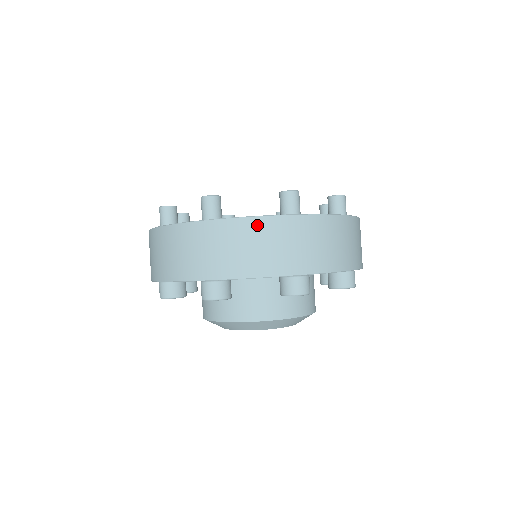
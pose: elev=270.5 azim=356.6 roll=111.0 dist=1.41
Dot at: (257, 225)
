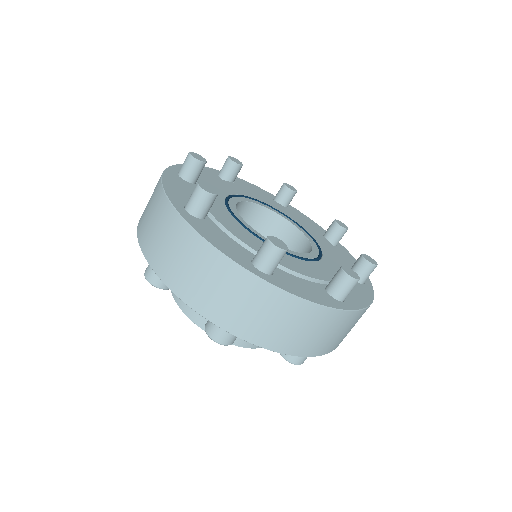
Dot at: (311, 312)
